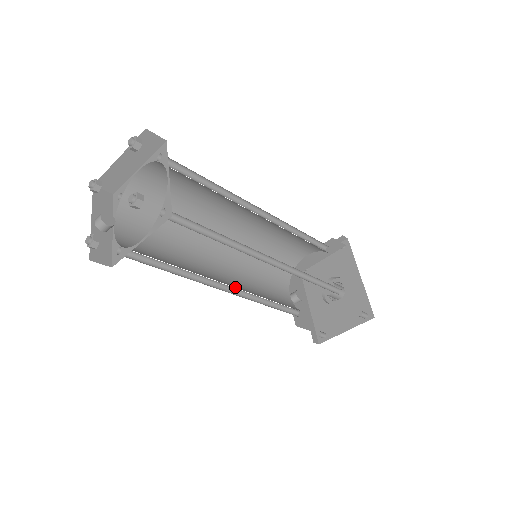
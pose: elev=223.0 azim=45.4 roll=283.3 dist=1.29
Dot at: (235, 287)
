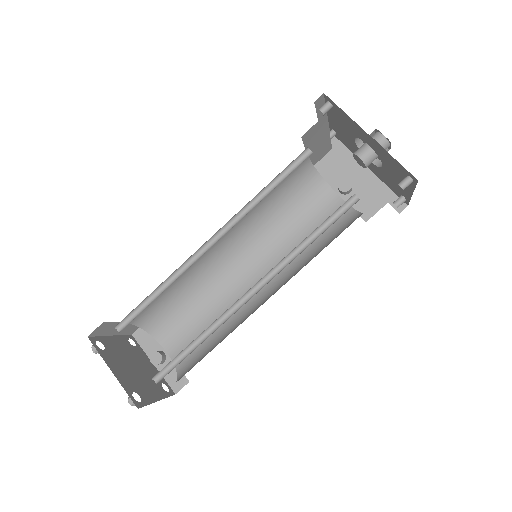
Dot at: (272, 285)
